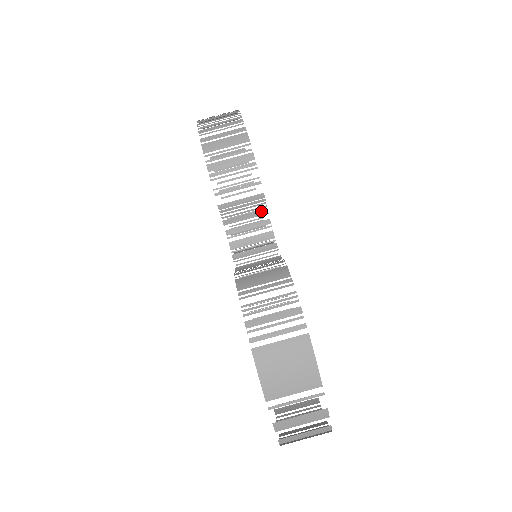
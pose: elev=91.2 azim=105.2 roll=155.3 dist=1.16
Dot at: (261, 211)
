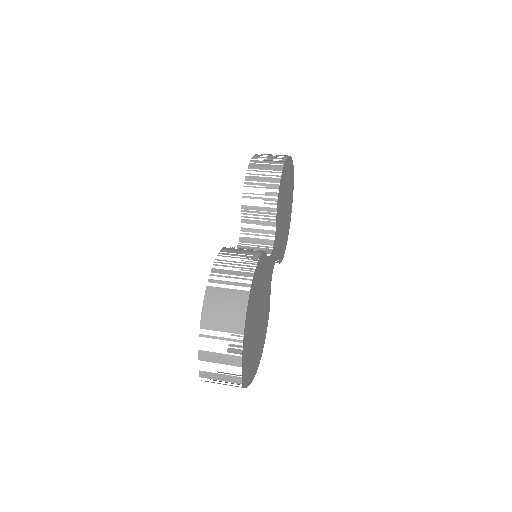
Dot at: (271, 222)
